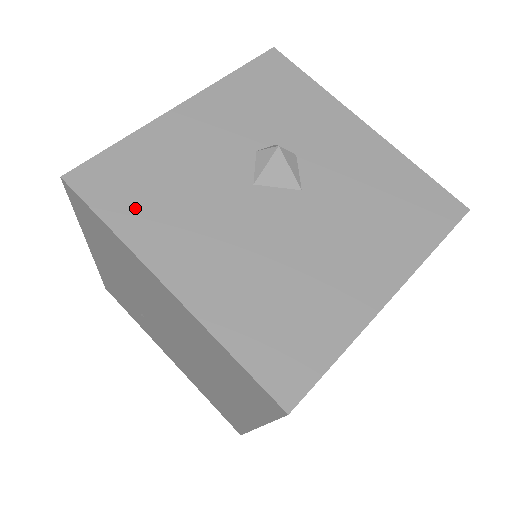
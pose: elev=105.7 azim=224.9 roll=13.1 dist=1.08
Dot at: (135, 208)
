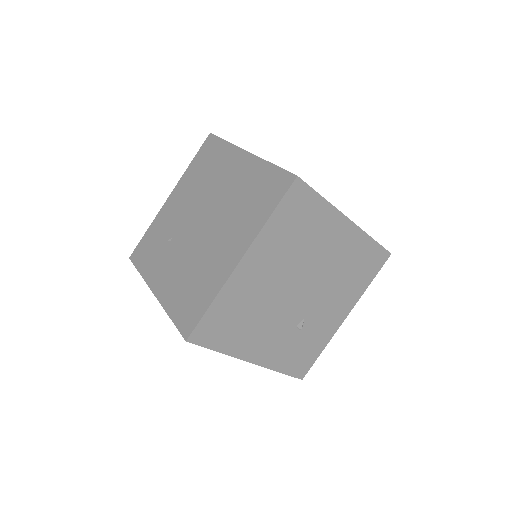
Dot at: occluded
